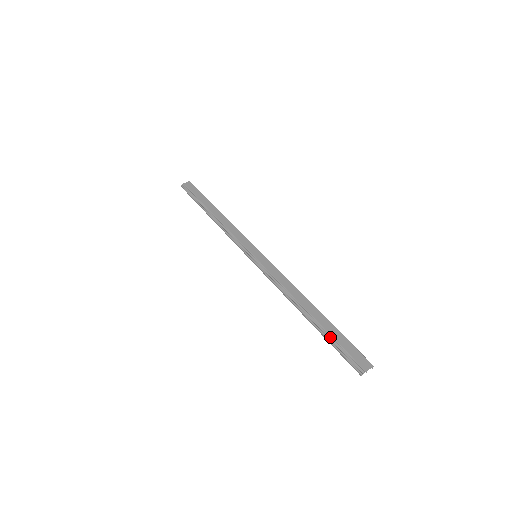
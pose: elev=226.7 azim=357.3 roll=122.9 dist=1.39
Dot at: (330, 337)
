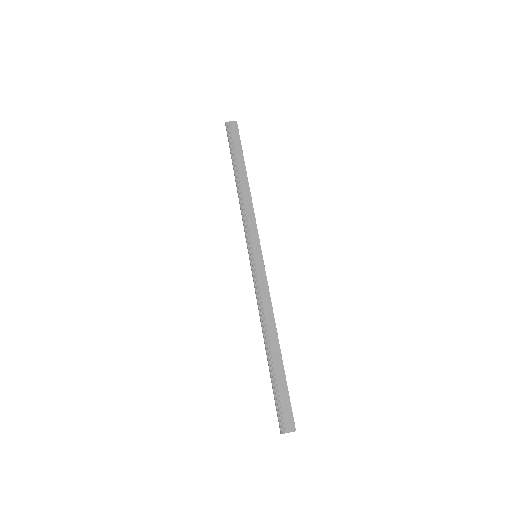
Dot at: (275, 383)
